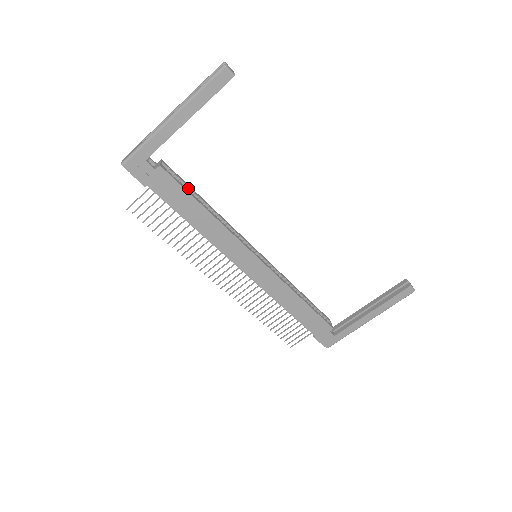
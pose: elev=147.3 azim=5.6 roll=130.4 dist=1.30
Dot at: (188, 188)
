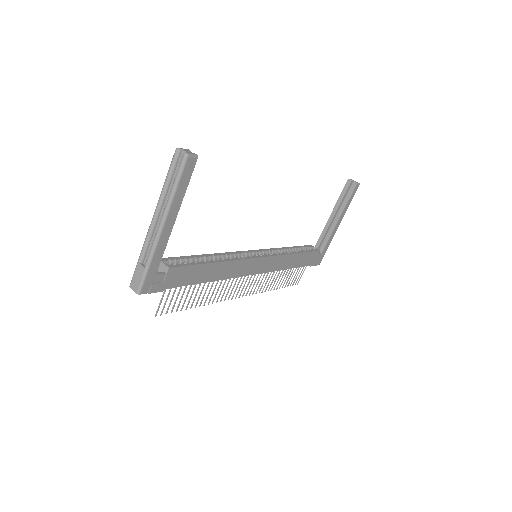
Dot at: (189, 259)
